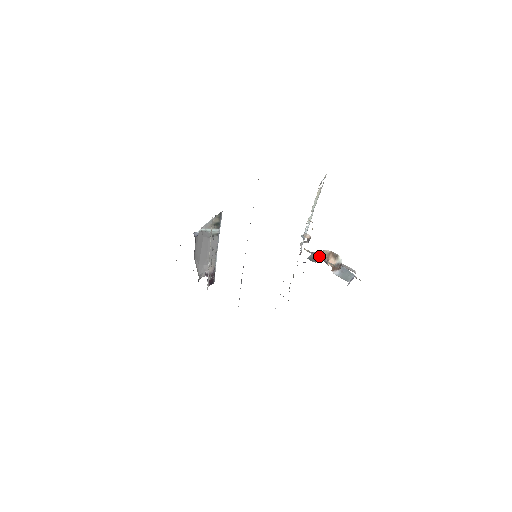
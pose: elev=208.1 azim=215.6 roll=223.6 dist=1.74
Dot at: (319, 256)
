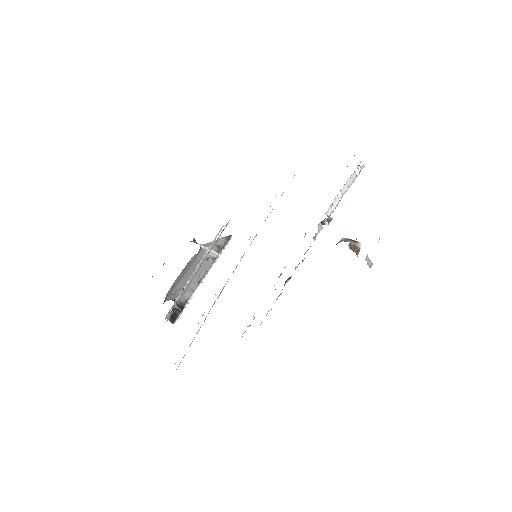
Dot at: occluded
